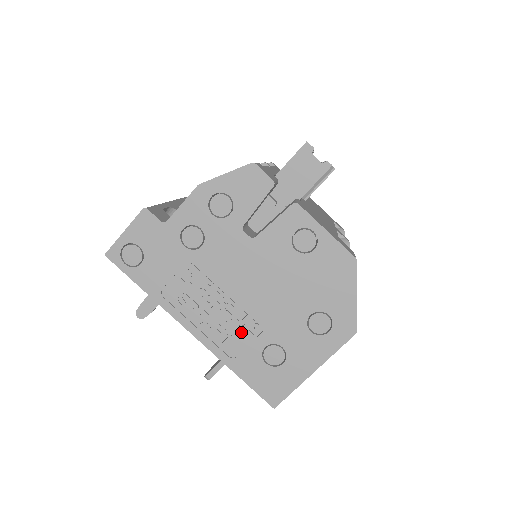
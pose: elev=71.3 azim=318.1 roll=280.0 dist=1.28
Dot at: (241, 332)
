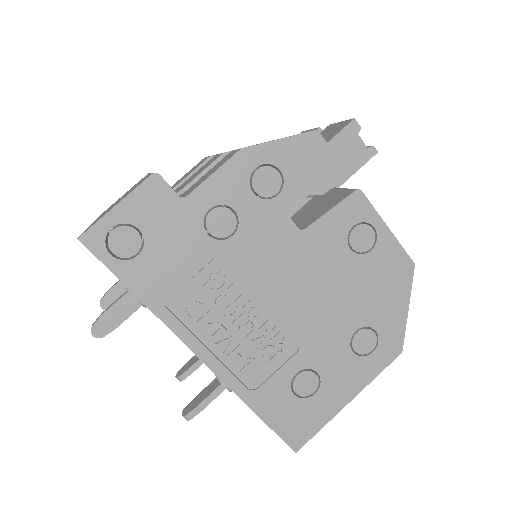
Dot at: (268, 355)
